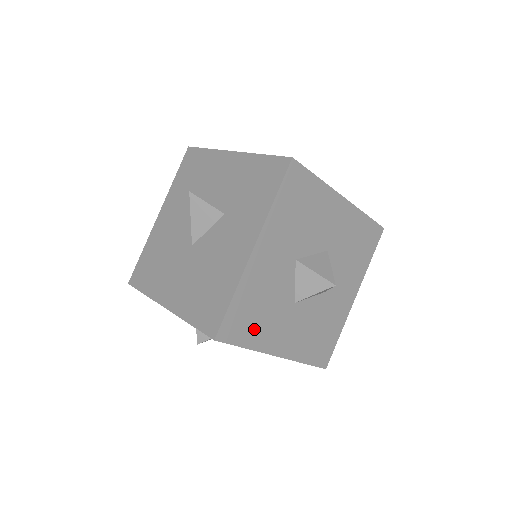
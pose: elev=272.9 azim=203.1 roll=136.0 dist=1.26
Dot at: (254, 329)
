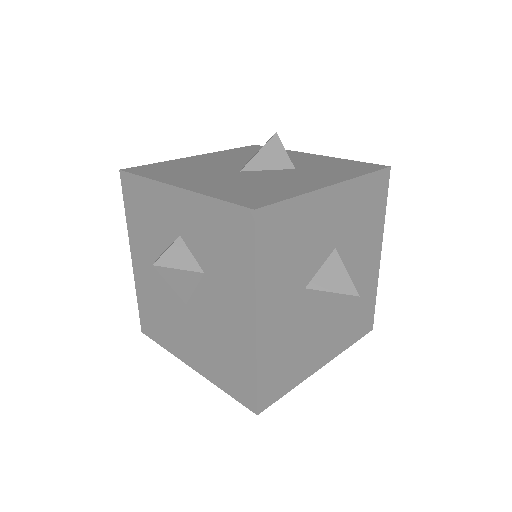
Dot at: (290, 373)
